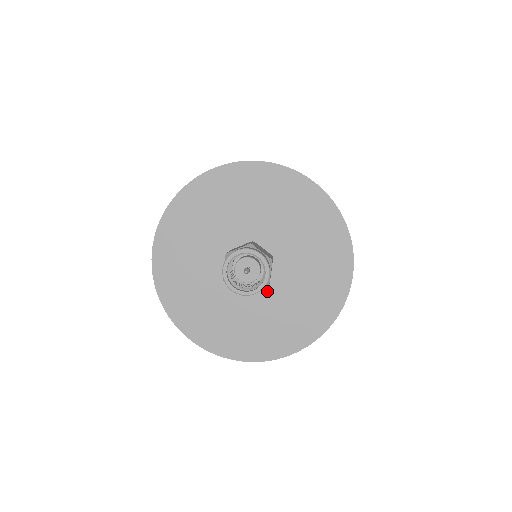
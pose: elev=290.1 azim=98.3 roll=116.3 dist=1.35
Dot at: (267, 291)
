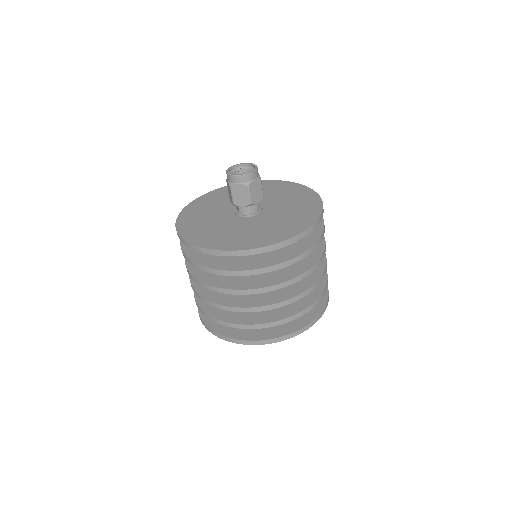
Dot at: (267, 215)
